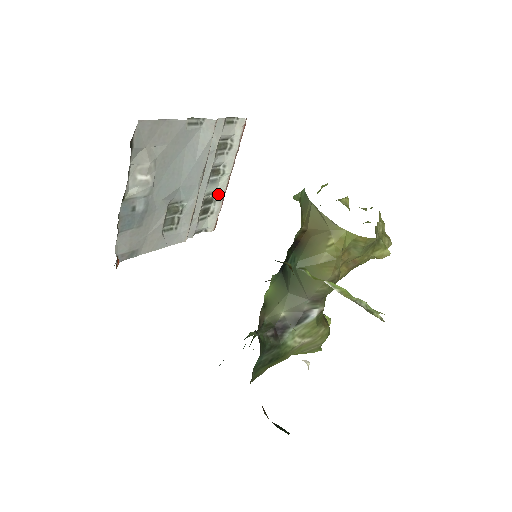
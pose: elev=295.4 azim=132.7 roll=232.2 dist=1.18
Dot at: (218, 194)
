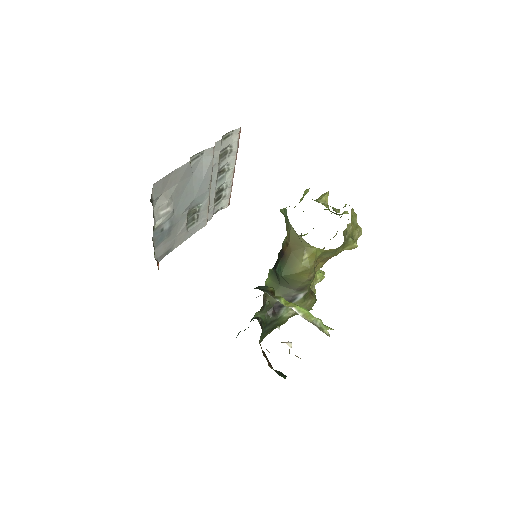
Dot at: (227, 183)
